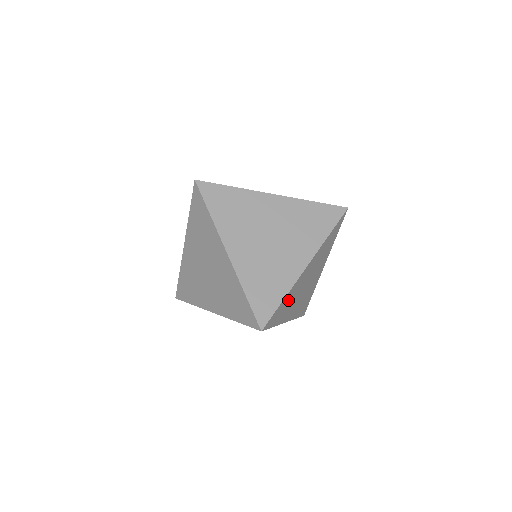
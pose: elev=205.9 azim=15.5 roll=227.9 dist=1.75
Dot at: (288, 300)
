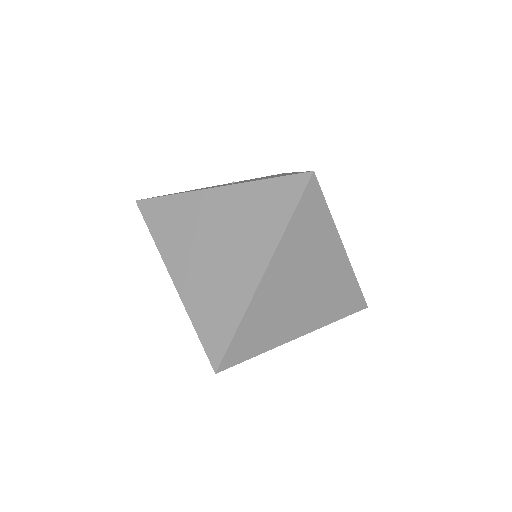
Dot at: (259, 322)
